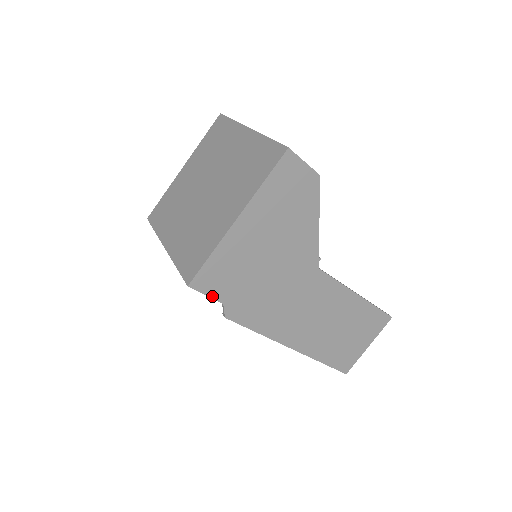
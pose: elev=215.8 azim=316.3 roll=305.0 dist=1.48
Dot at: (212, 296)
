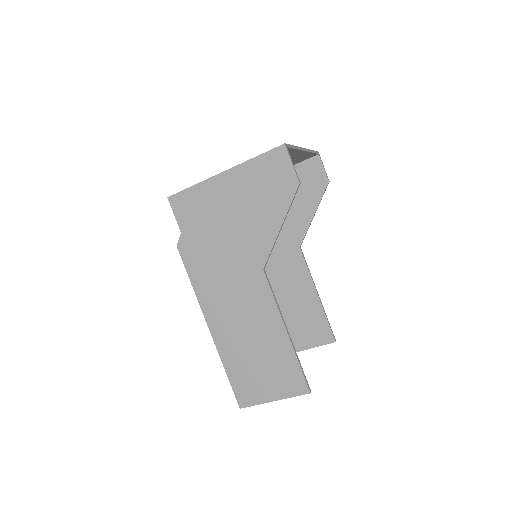
Dot at: (178, 219)
